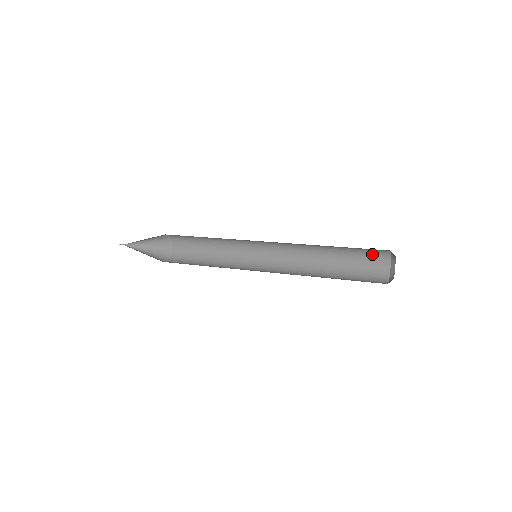
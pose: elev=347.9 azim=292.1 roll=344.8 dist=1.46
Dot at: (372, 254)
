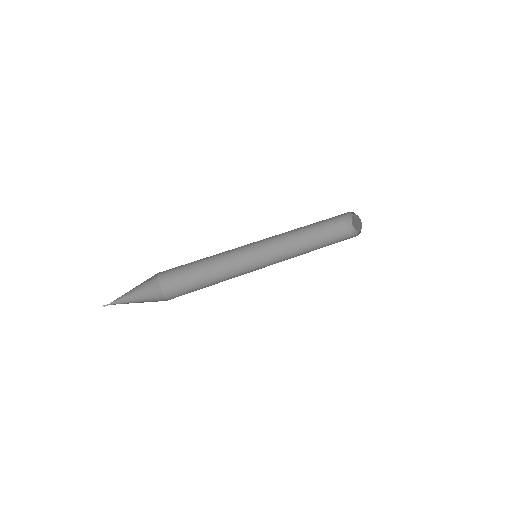
Dot at: (334, 220)
